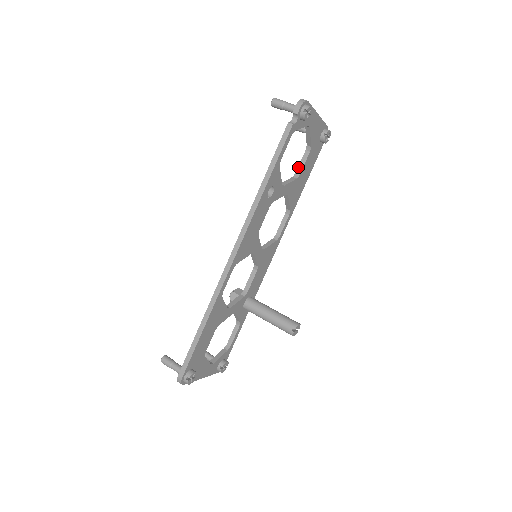
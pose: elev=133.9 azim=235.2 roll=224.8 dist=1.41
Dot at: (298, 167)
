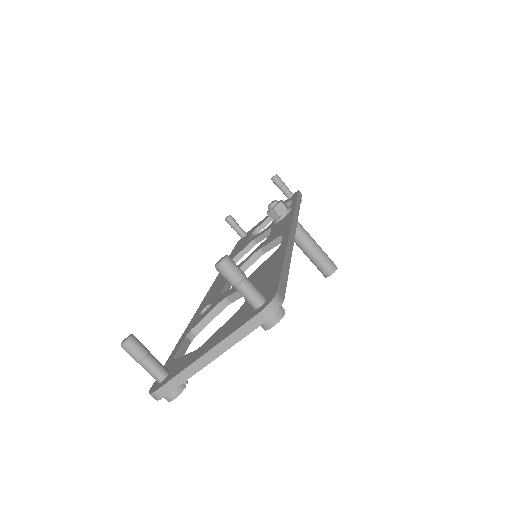
Dot at: occluded
